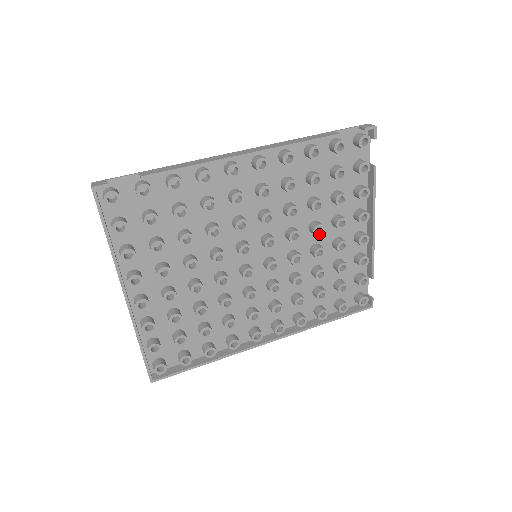
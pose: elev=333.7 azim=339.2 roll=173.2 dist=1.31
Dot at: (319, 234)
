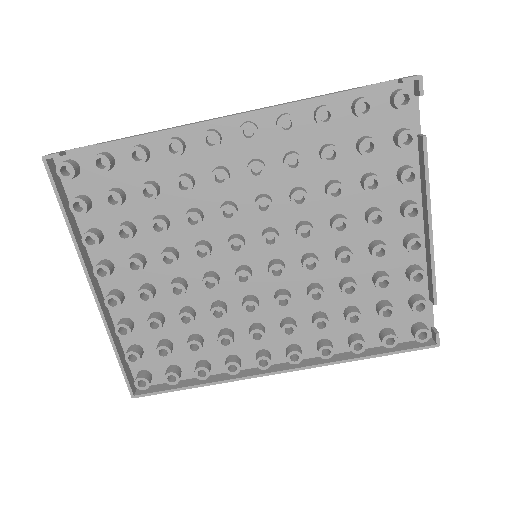
Dot at: (341, 232)
